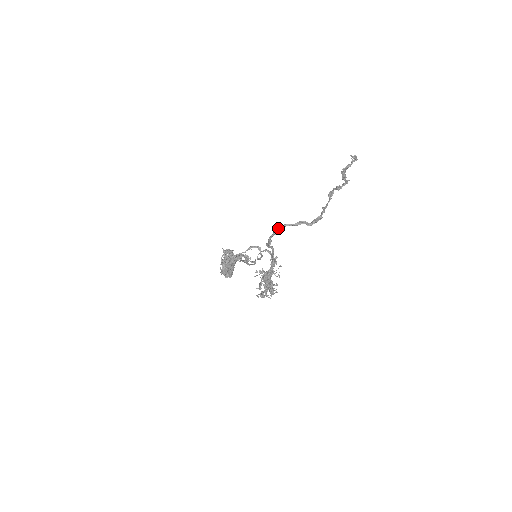
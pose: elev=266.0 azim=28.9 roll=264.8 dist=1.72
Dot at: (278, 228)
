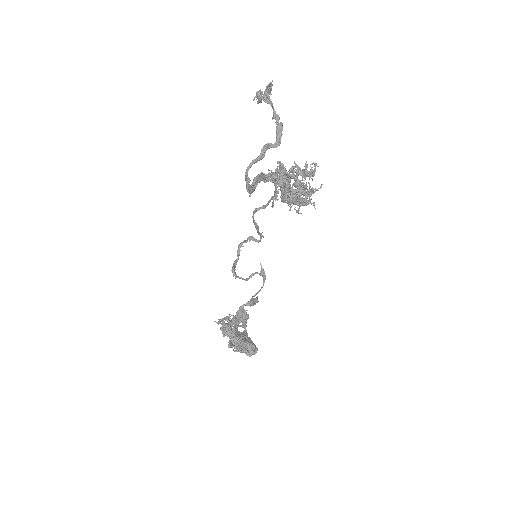
Dot at: (246, 171)
